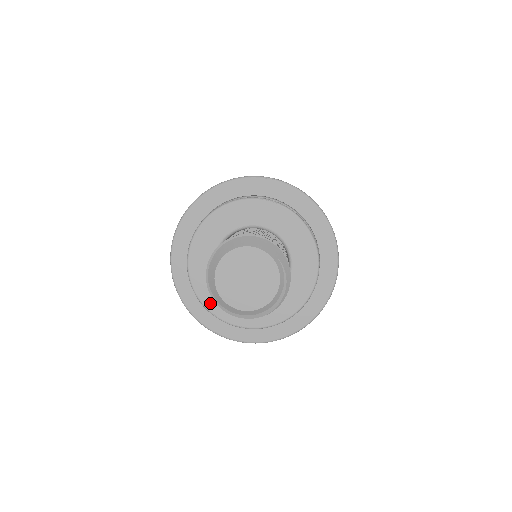
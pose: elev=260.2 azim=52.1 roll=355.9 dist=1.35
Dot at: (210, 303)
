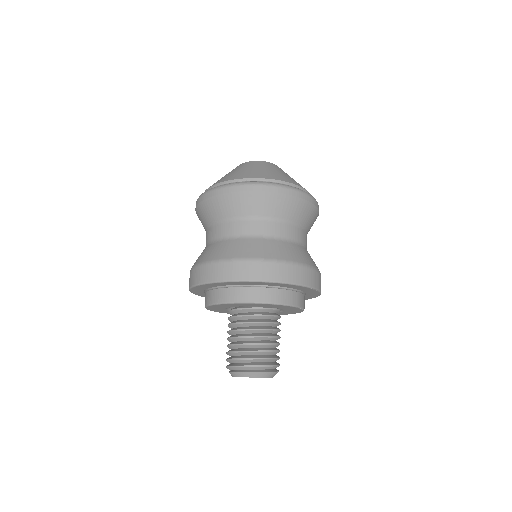
Dot at: occluded
